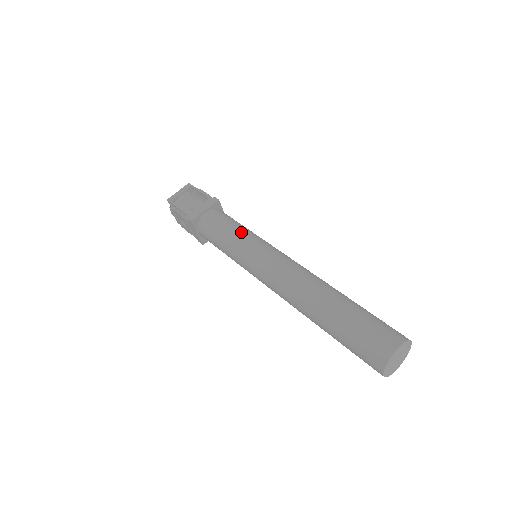
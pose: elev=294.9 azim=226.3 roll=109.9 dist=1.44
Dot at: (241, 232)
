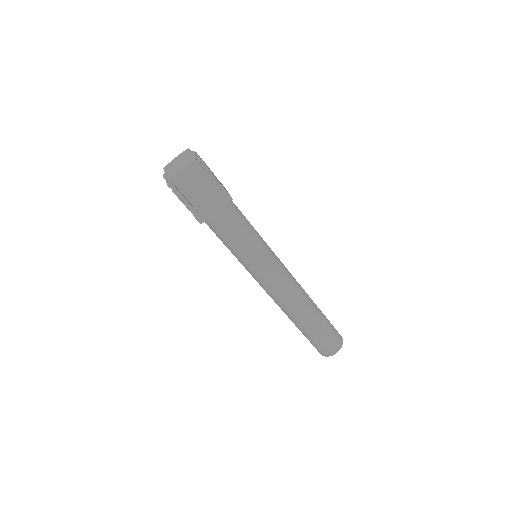
Dot at: (252, 247)
